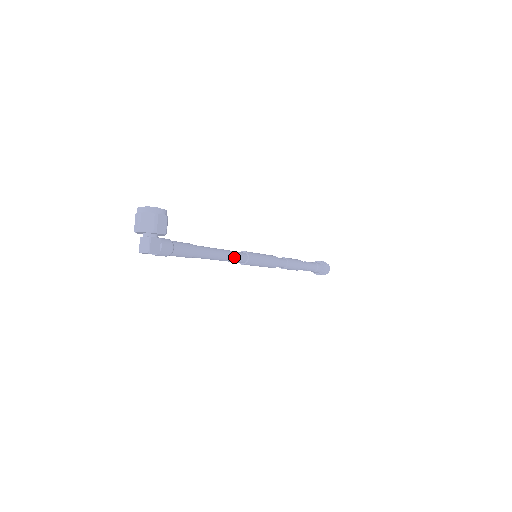
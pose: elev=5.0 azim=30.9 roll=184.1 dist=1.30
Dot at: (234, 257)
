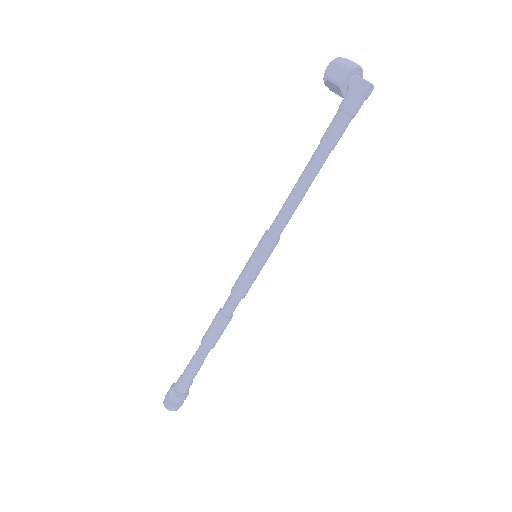
Dot at: occluded
